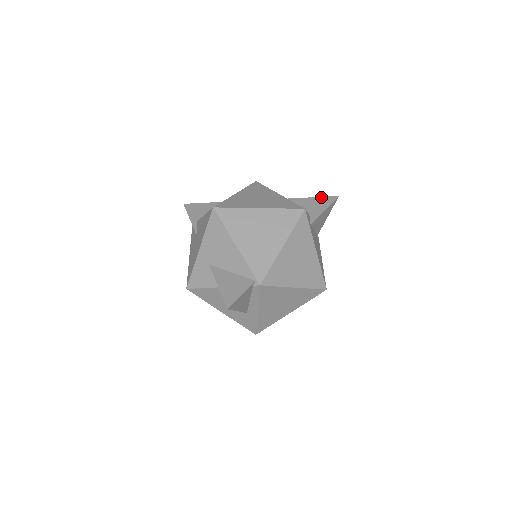
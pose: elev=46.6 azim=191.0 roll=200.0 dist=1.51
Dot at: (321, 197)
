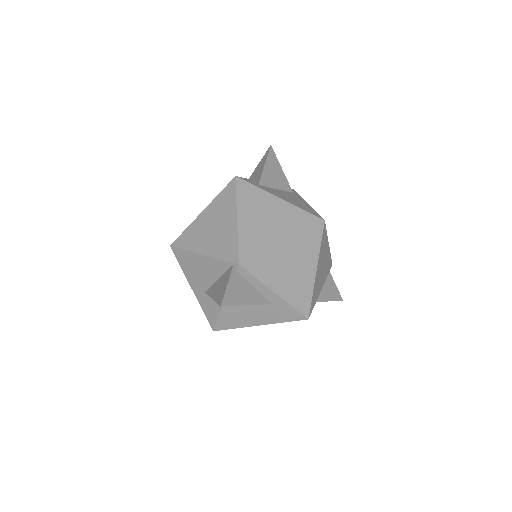
Dot at: (260, 161)
